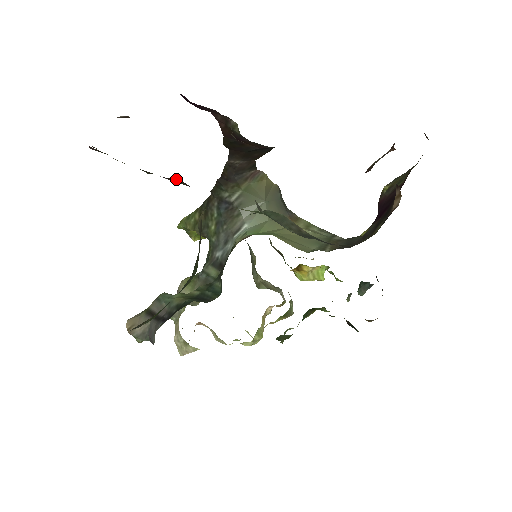
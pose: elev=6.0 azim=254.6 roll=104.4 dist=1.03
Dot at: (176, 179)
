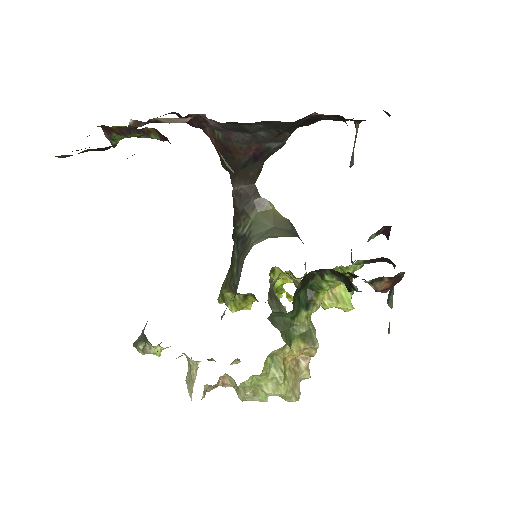
Dot at: (150, 128)
